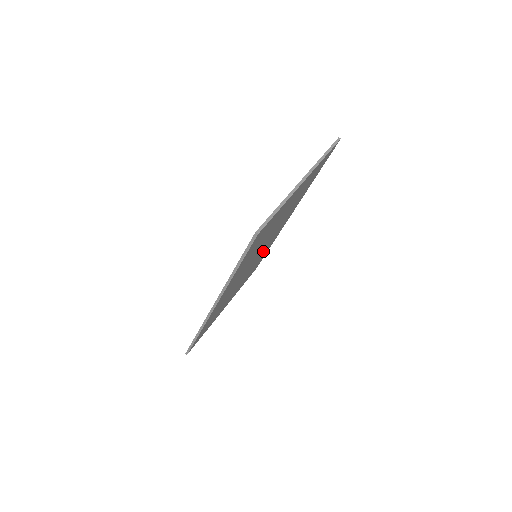
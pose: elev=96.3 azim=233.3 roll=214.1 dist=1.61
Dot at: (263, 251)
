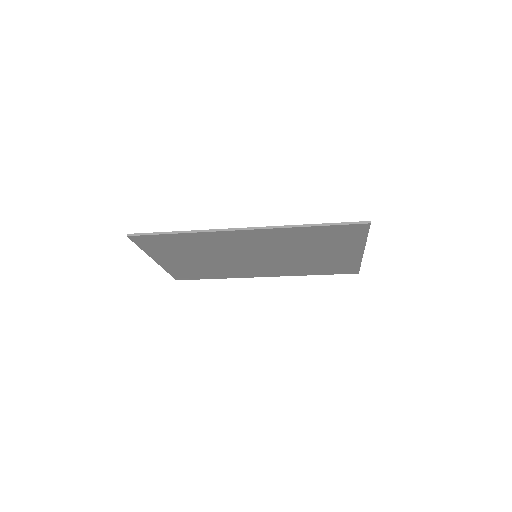
Dot at: (240, 266)
